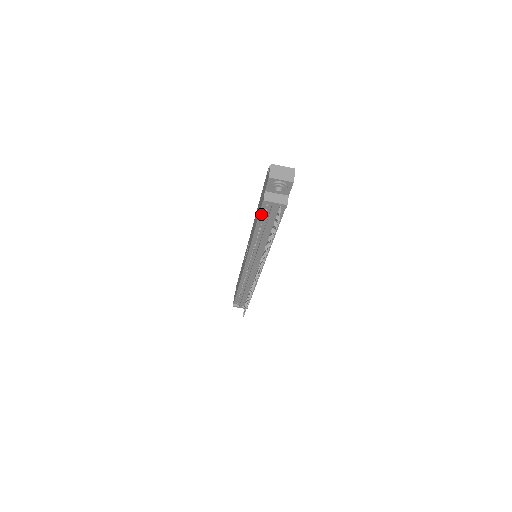
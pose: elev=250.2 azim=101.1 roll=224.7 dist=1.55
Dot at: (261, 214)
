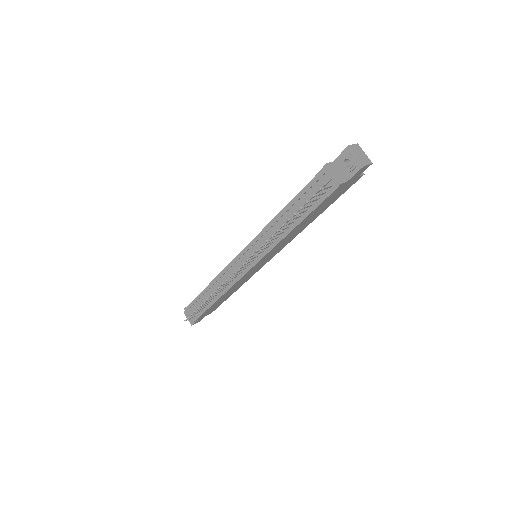
Dot at: (309, 185)
